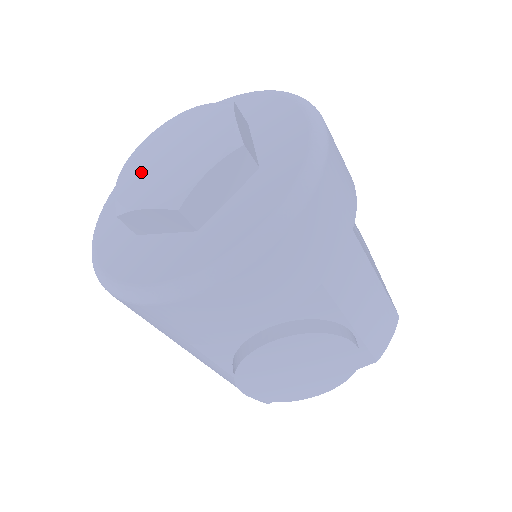
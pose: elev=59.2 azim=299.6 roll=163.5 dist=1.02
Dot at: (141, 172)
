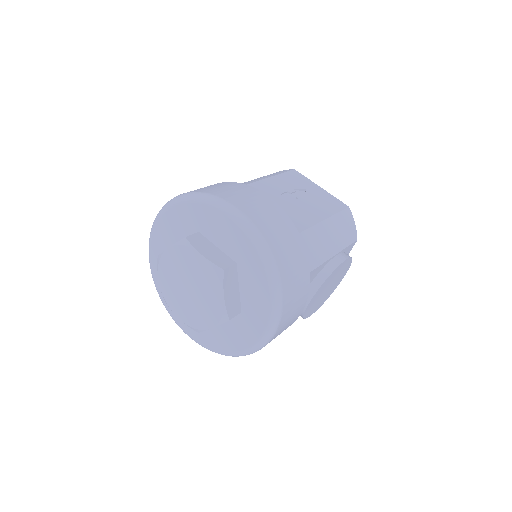
Dot at: (184, 306)
